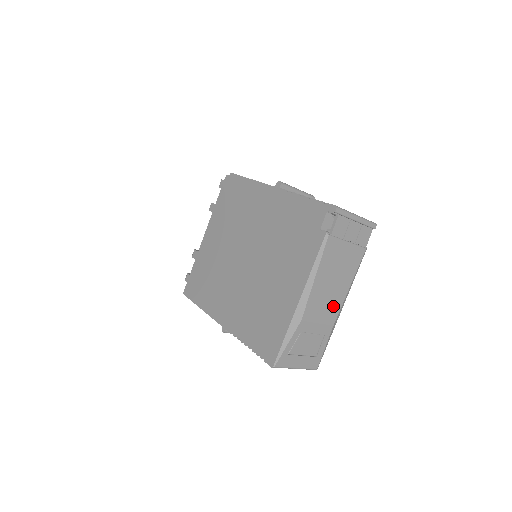
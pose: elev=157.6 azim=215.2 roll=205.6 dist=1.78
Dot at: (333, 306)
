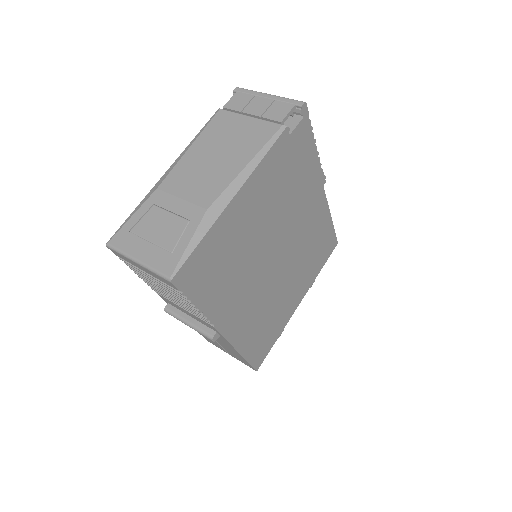
Dot at: (212, 184)
